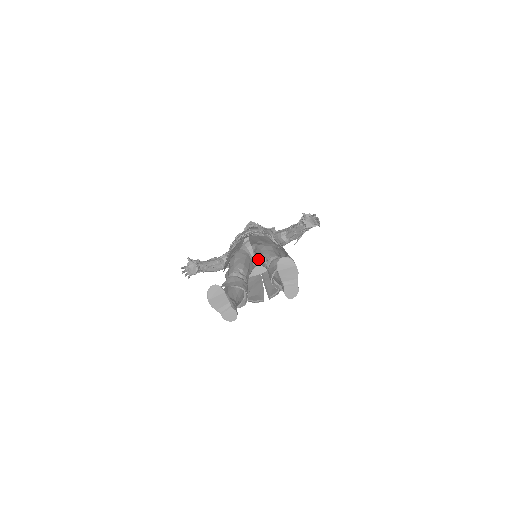
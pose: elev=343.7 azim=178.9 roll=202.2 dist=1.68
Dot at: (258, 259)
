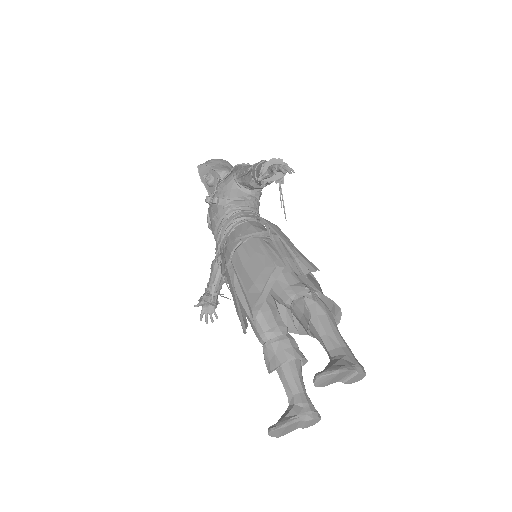
Dot at: occluded
